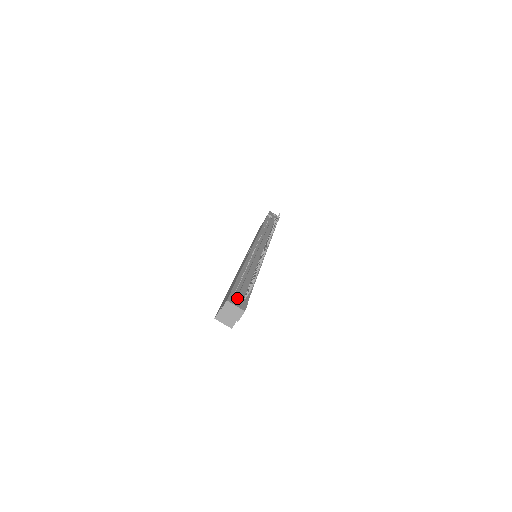
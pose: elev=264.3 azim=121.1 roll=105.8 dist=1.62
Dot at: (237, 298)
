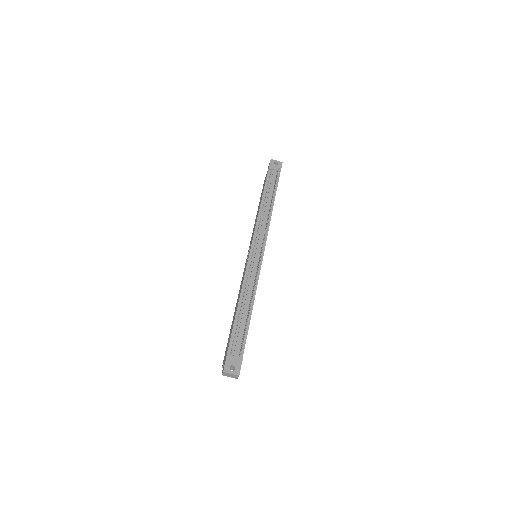
Dot at: (232, 362)
